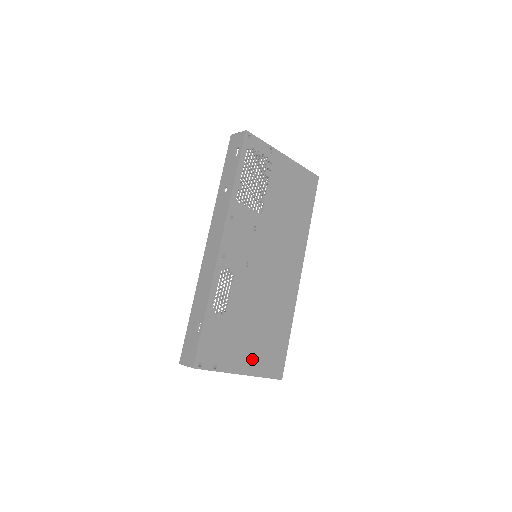
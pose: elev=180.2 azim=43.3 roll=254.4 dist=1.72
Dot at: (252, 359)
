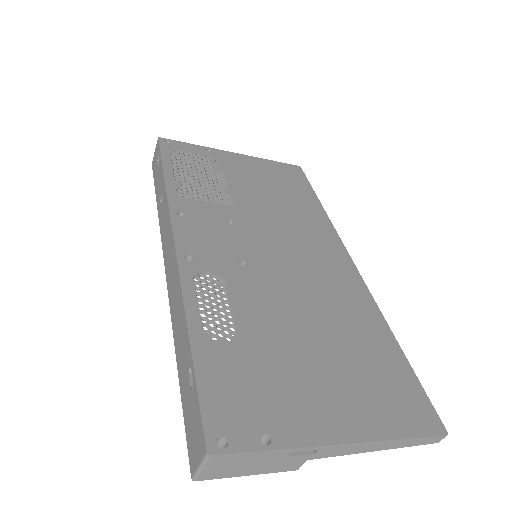
Dot at: (349, 407)
